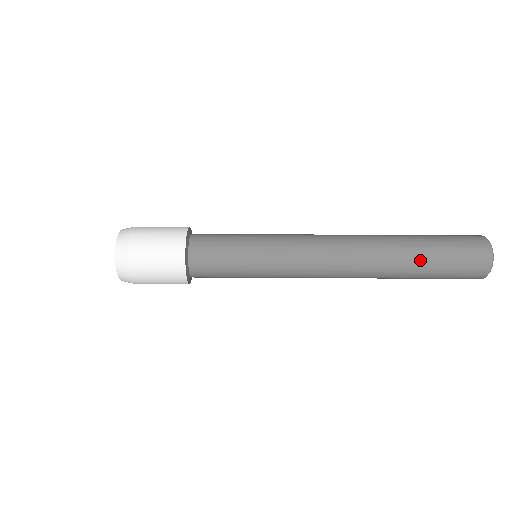
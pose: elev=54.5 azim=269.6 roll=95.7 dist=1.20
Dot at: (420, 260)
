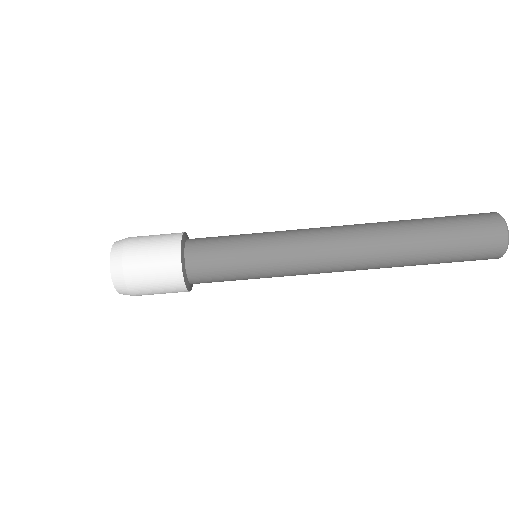
Dot at: (429, 251)
